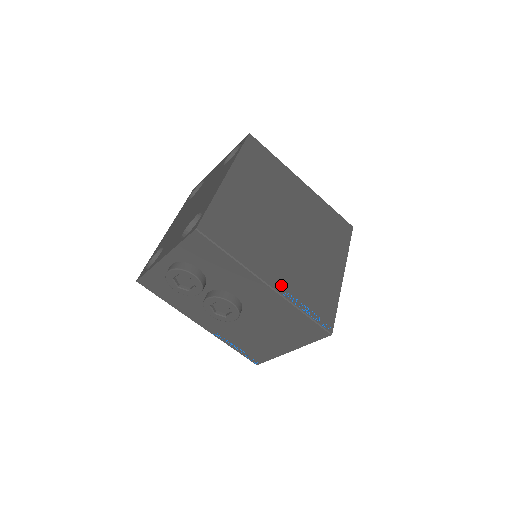
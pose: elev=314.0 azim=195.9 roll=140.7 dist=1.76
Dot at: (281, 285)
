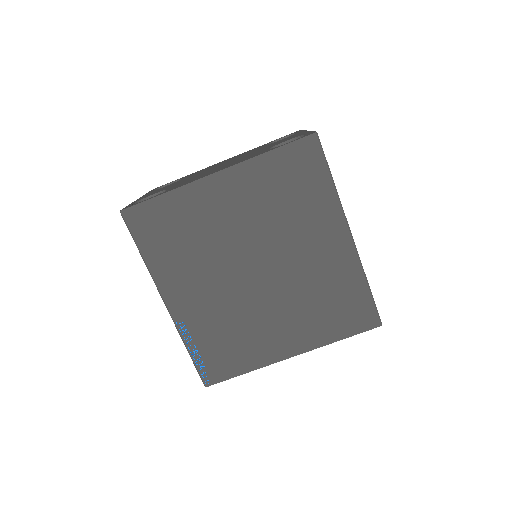
Dot at: (182, 314)
